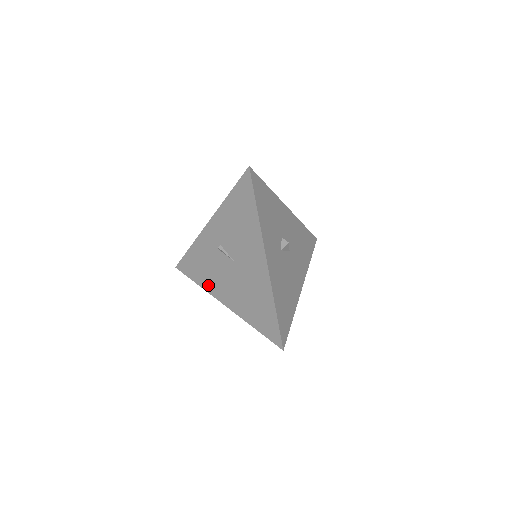
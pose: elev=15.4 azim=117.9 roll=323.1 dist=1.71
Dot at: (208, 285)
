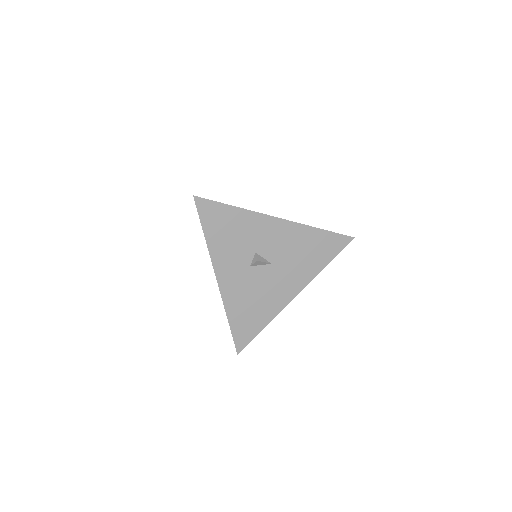
Dot at: occluded
